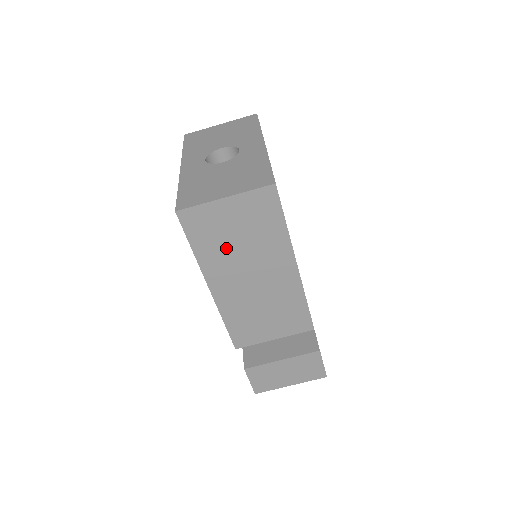
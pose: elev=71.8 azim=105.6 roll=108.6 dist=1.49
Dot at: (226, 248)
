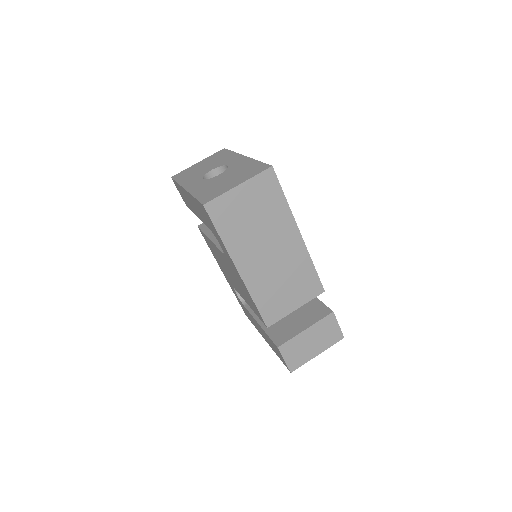
Dot at: (245, 230)
